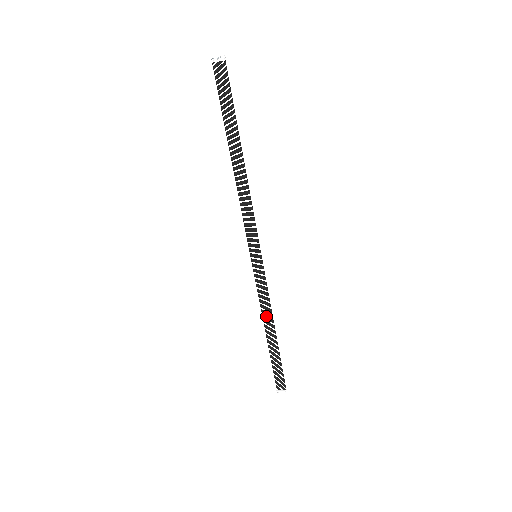
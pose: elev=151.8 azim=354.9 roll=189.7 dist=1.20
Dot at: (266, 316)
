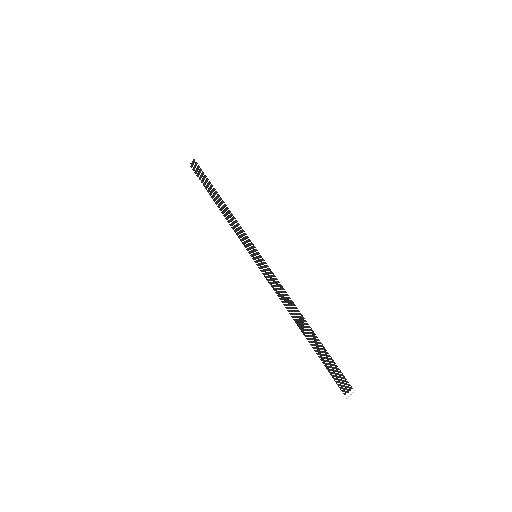
Dot at: occluded
